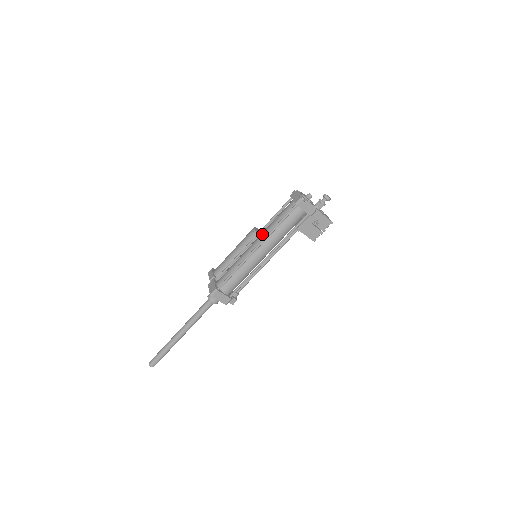
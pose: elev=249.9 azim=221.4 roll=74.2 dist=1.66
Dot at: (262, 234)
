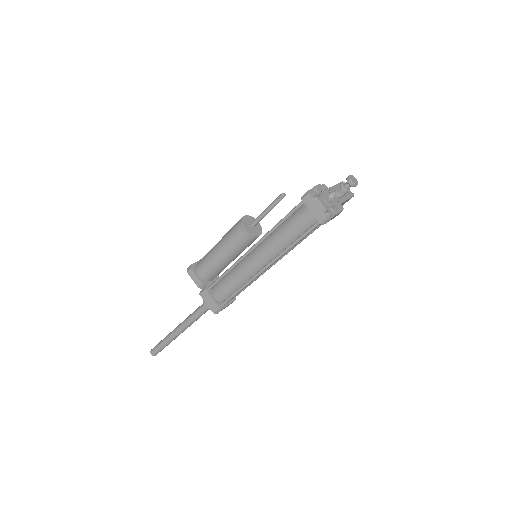
Dot at: (268, 250)
